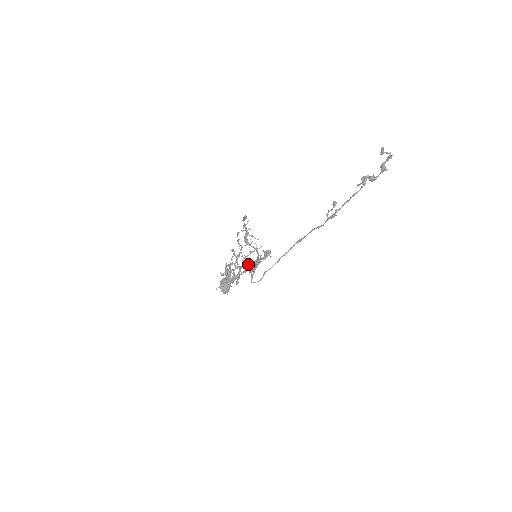
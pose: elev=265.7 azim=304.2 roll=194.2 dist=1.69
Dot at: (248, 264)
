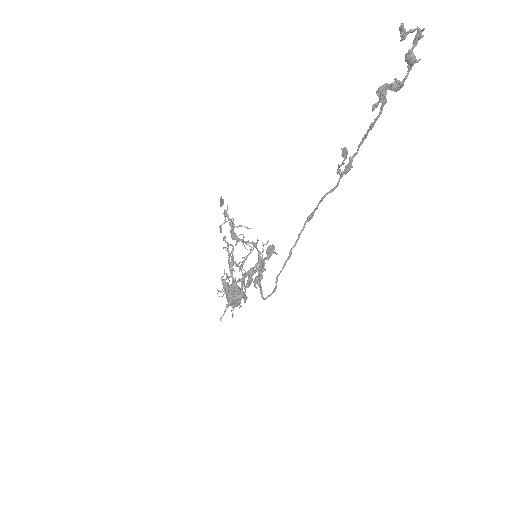
Dot at: (249, 275)
